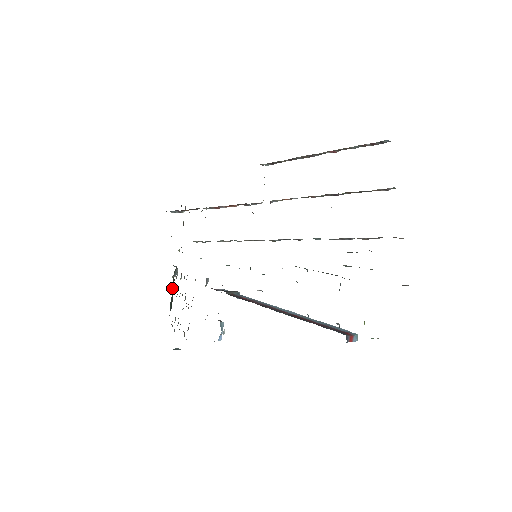
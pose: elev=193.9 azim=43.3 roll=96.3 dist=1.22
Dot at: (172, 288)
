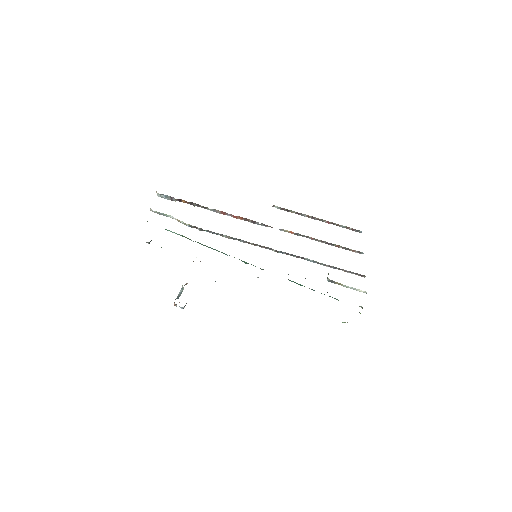
Dot at: occluded
